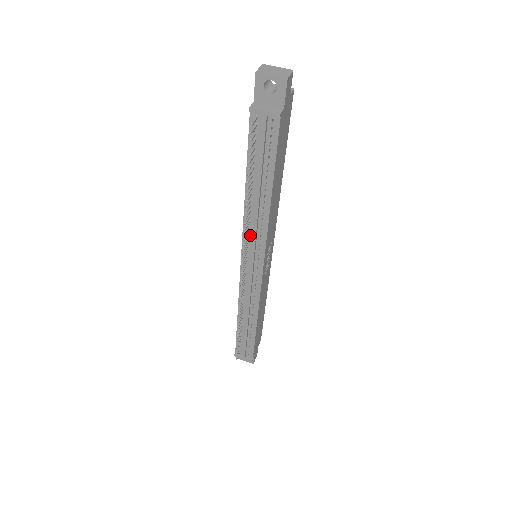
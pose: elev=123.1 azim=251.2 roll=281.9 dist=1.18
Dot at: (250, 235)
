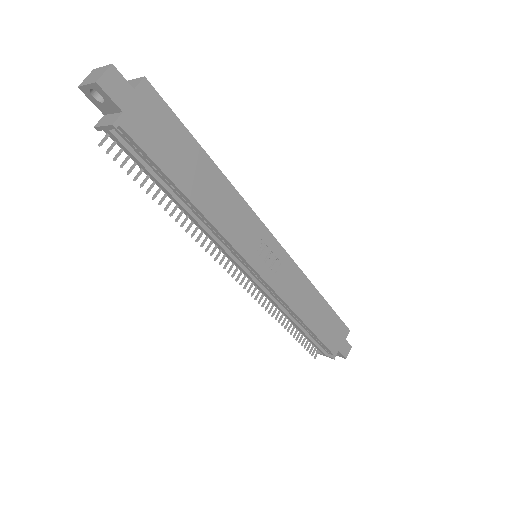
Dot at: occluded
